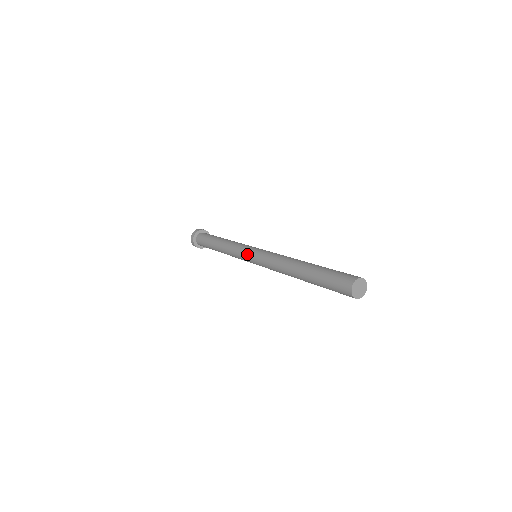
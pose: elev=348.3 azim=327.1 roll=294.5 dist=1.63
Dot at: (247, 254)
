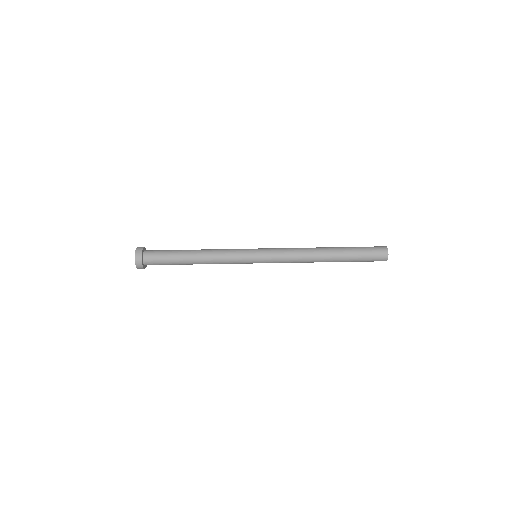
Dot at: (252, 249)
